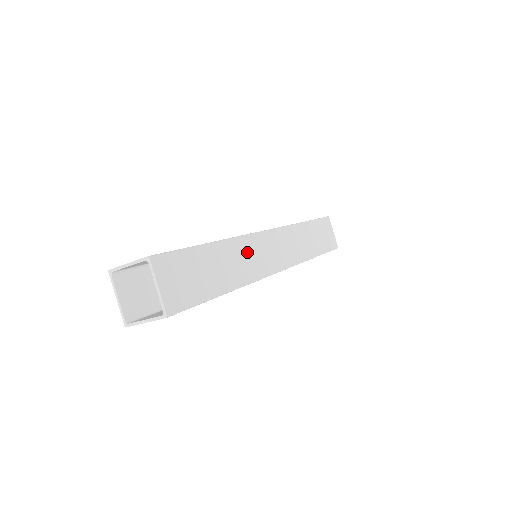
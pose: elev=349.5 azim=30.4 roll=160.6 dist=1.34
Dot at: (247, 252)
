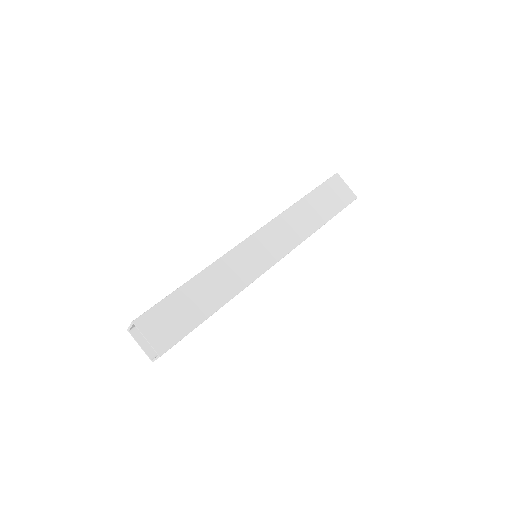
Dot at: (230, 268)
